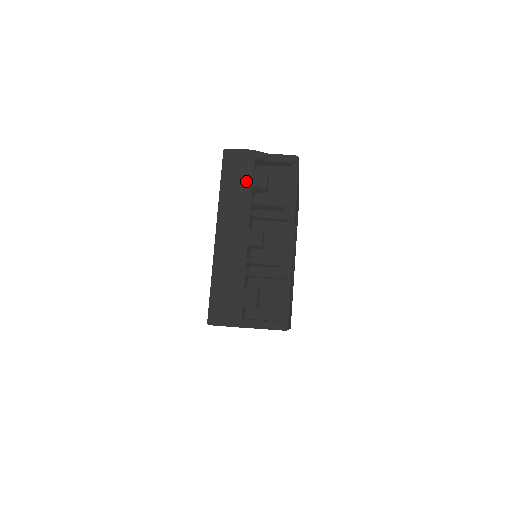
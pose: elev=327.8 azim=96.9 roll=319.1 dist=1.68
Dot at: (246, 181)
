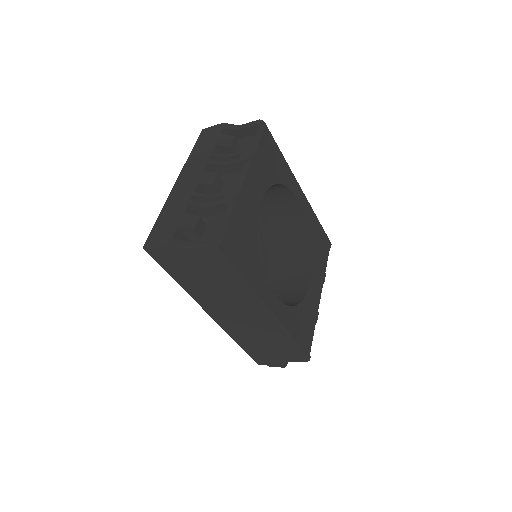
Dot at: (211, 142)
